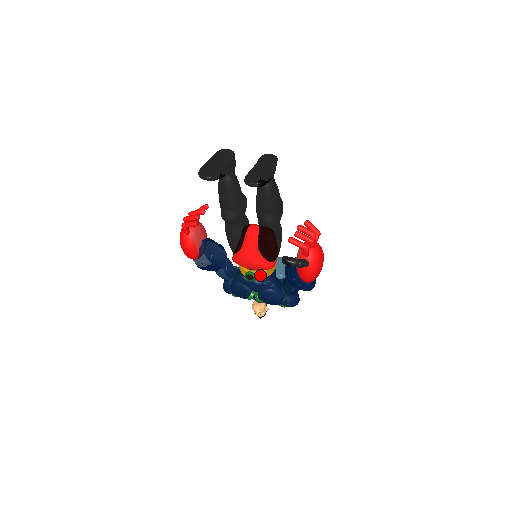
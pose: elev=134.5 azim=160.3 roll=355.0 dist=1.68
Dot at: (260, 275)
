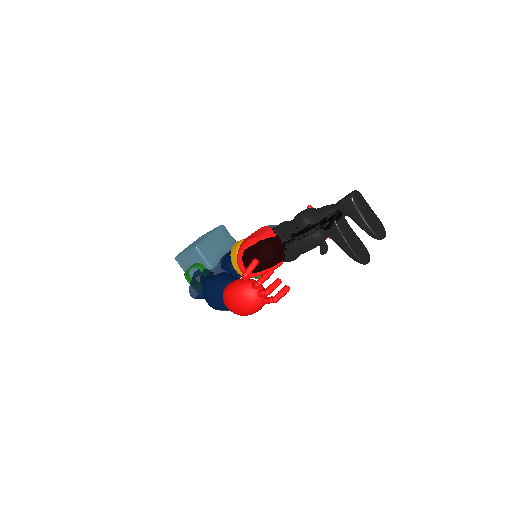
Dot at: occluded
